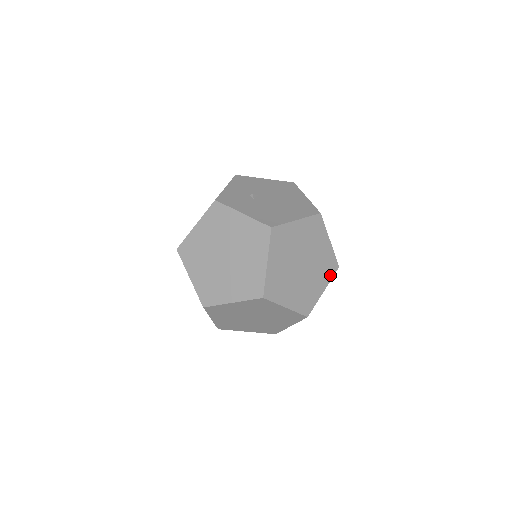
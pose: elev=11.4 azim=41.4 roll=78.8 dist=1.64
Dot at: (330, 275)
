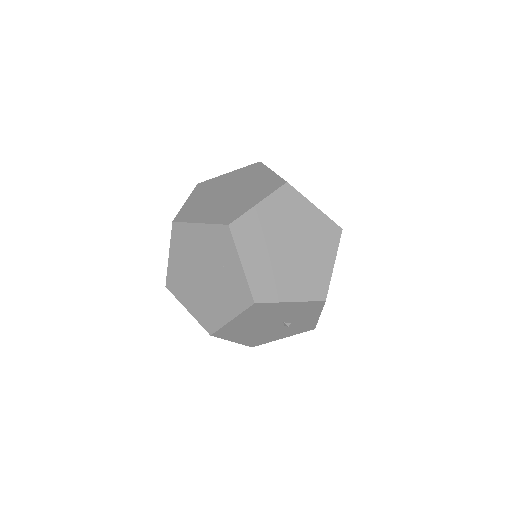
Dot at: occluded
